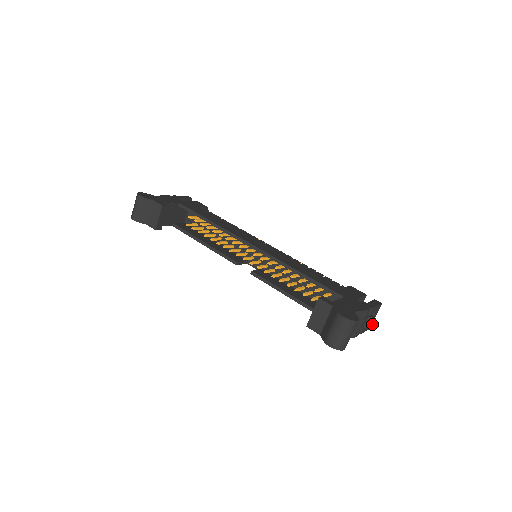
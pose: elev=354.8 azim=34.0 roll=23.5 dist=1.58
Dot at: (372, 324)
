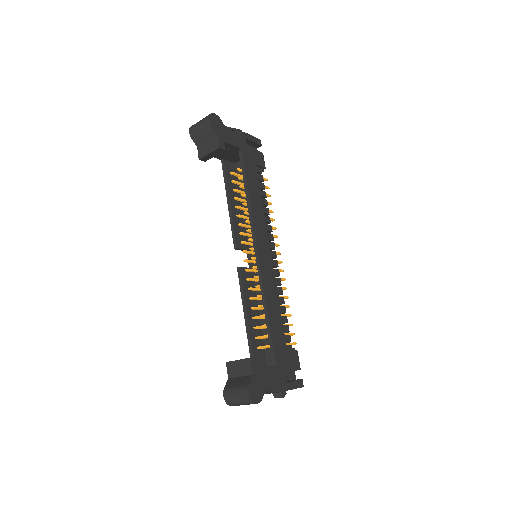
Dot at: (279, 397)
